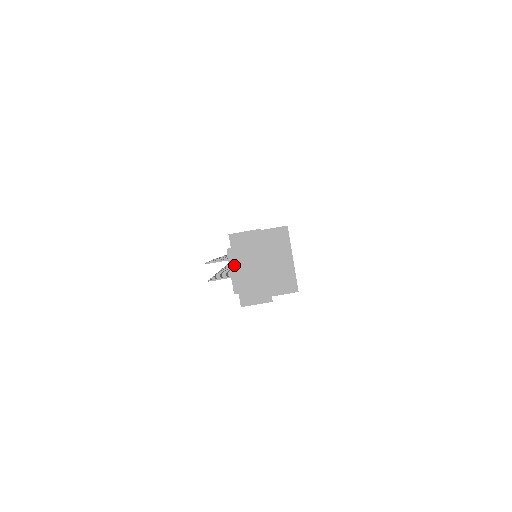
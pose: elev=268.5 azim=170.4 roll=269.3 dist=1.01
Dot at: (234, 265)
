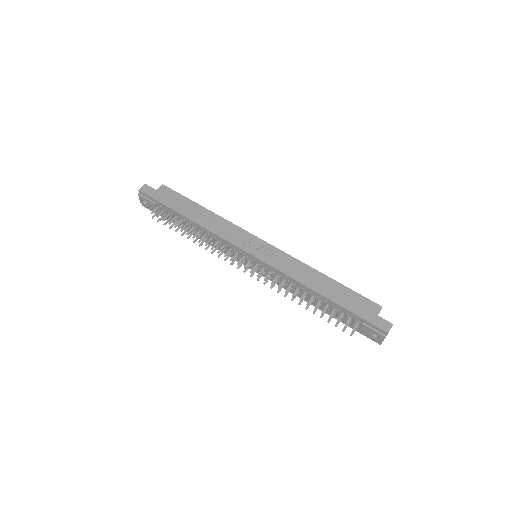
Dot at: occluded
